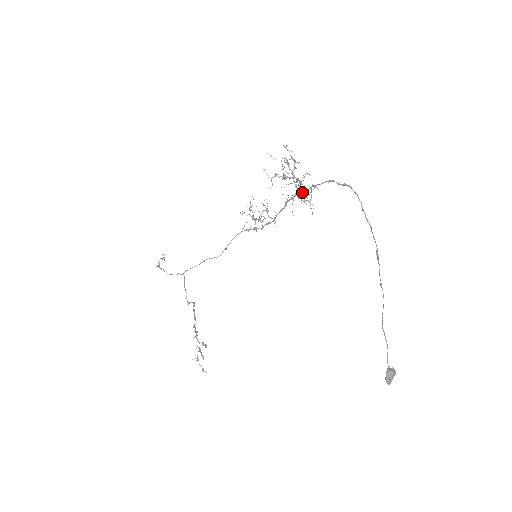
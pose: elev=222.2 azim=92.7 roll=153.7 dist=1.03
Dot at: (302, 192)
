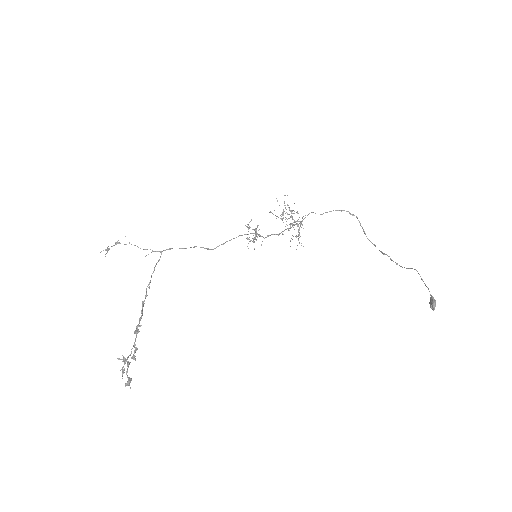
Dot at: (299, 228)
